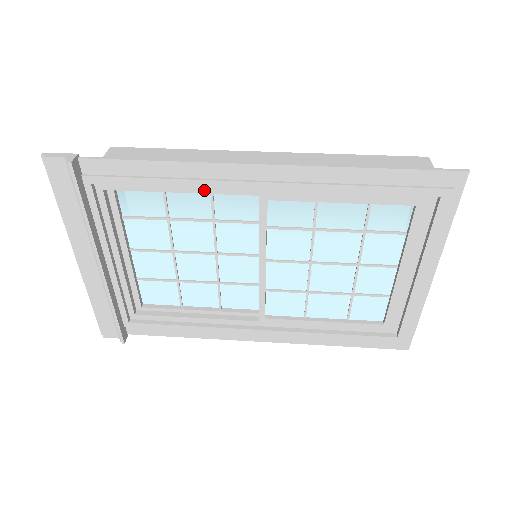
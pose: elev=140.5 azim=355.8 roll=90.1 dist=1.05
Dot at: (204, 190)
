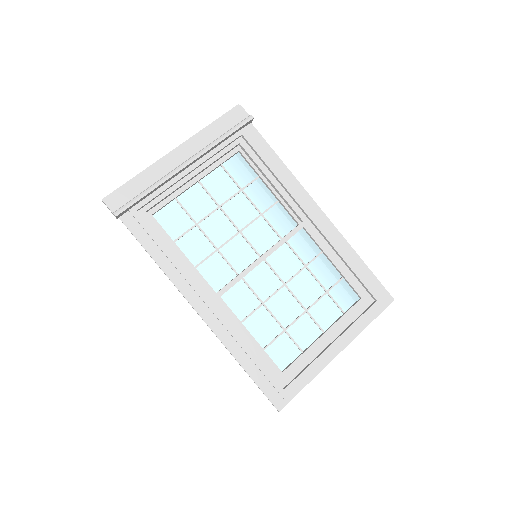
Dot at: (283, 193)
